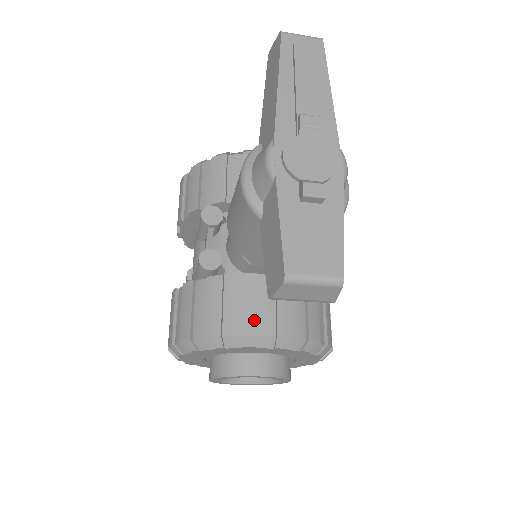
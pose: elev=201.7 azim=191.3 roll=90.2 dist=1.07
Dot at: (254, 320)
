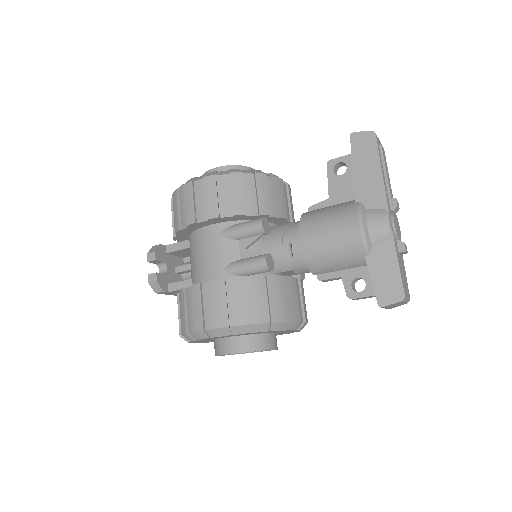
Dot at: (298, 311)
